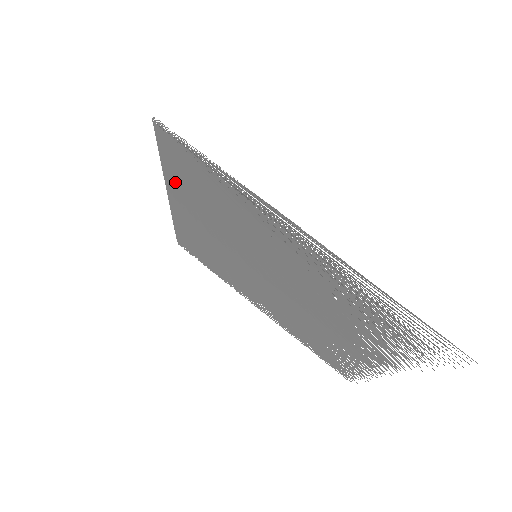
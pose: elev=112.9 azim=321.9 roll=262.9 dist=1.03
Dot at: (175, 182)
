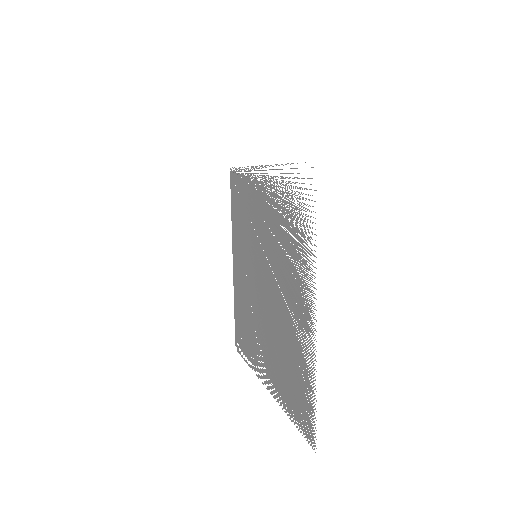
Dot at: (234, 228)
